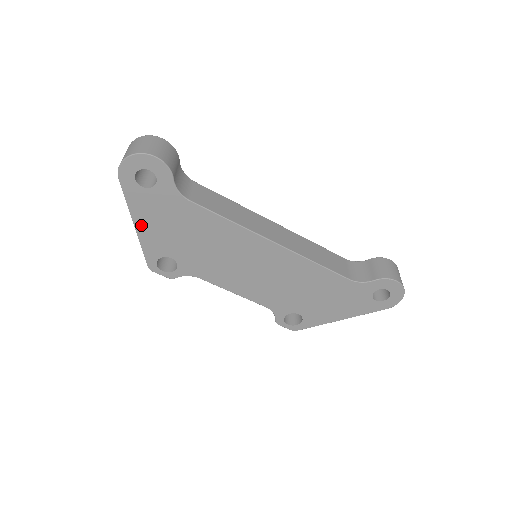
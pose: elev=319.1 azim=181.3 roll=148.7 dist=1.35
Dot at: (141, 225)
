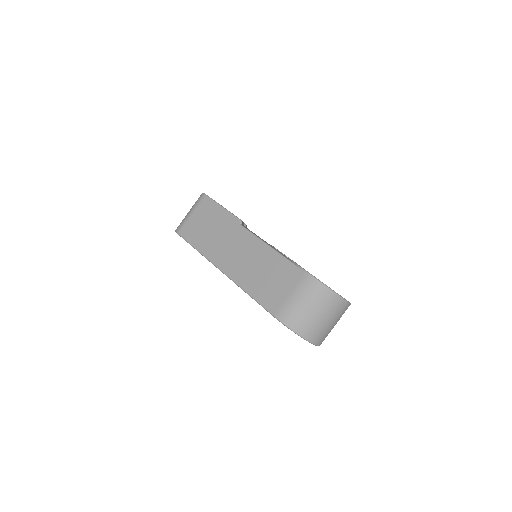
Dot at: occluded
